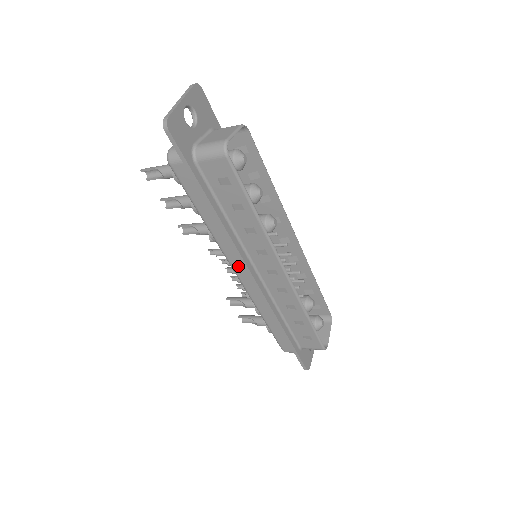
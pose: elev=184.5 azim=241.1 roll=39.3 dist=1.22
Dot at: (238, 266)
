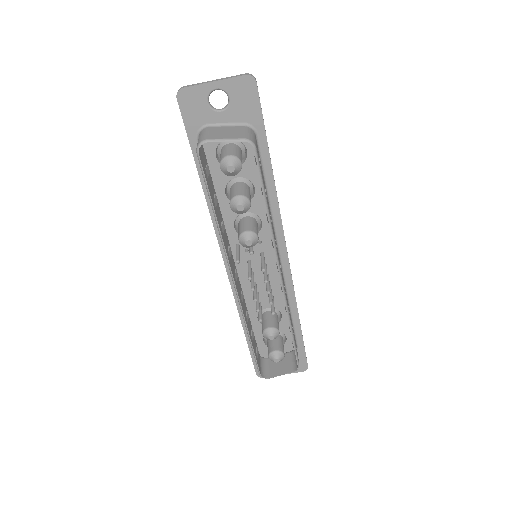
Dot at: occluded
